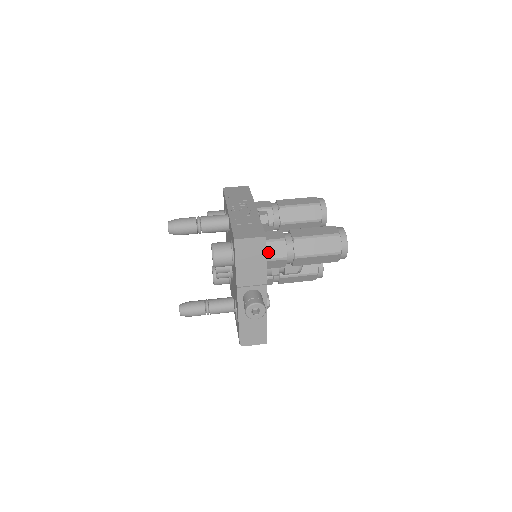
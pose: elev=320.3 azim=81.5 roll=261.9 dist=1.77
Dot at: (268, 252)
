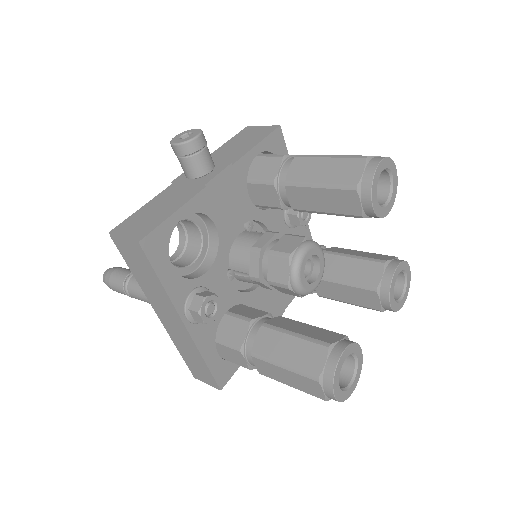
Dot at: occluded
